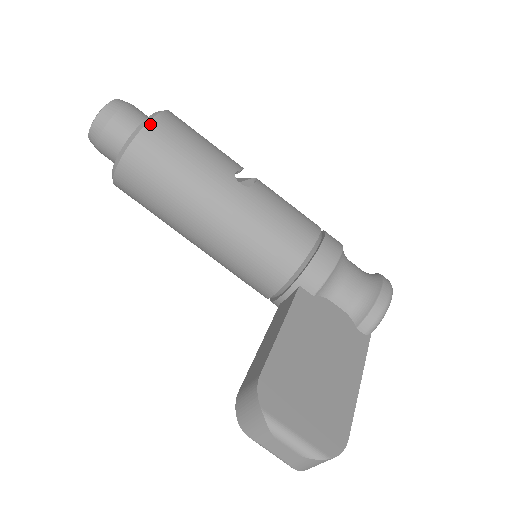
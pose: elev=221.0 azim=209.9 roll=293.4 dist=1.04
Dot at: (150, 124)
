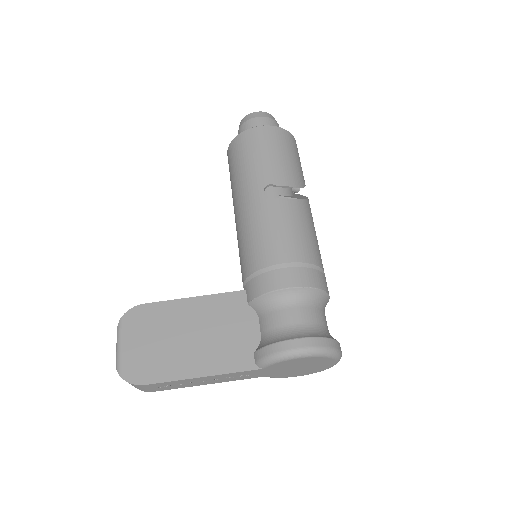
Dot at: (247, 131)
